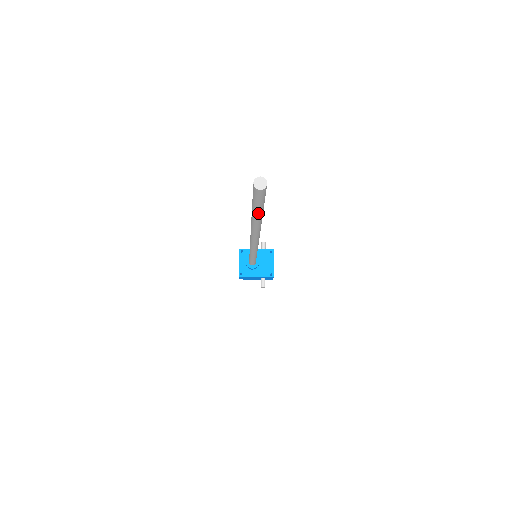
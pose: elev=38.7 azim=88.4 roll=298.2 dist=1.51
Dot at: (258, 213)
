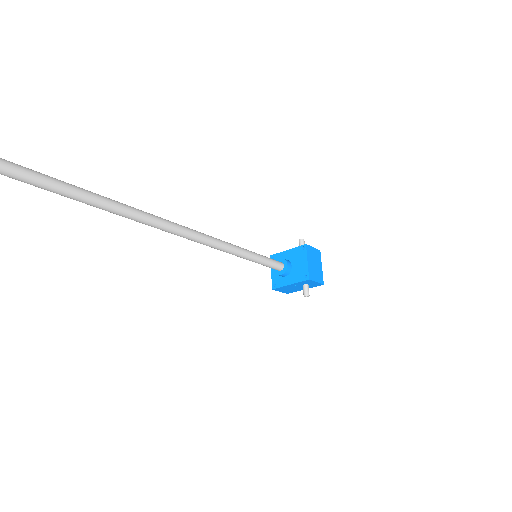
Dot at: (41, 187)
